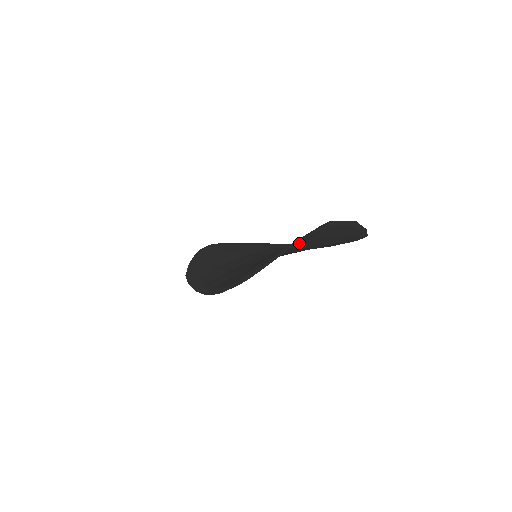
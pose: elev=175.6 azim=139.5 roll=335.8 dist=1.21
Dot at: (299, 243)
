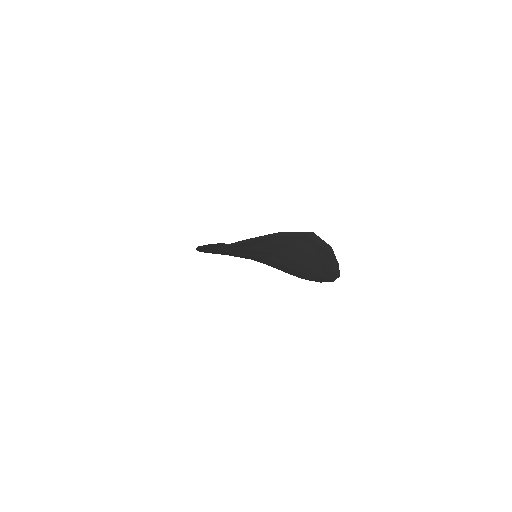
Dot at: (284, 239)
